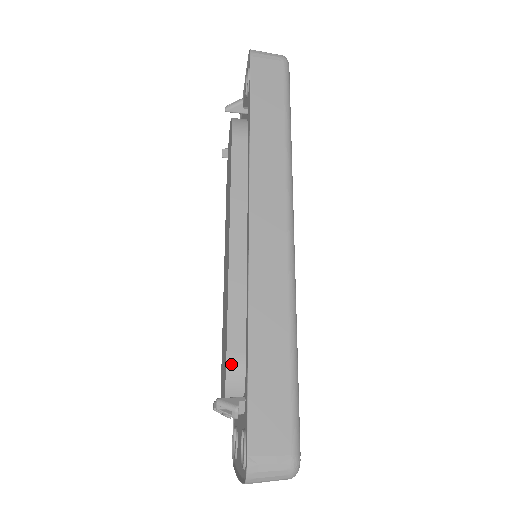
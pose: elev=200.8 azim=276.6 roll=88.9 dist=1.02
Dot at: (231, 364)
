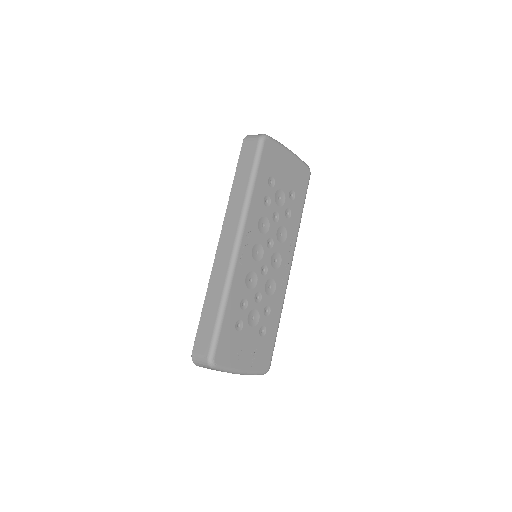
Dot at: occluded
